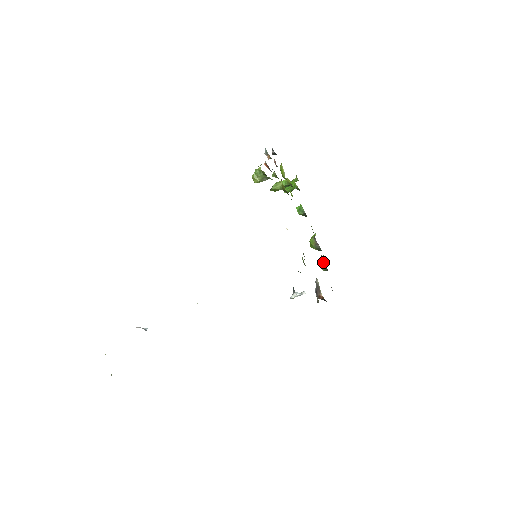
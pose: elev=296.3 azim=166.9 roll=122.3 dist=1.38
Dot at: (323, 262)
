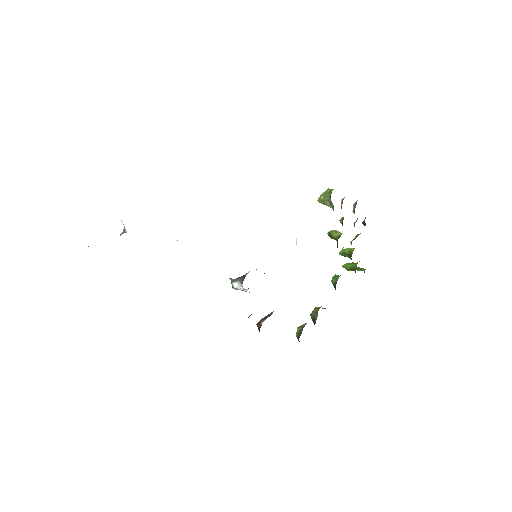
Dot at: occluded
